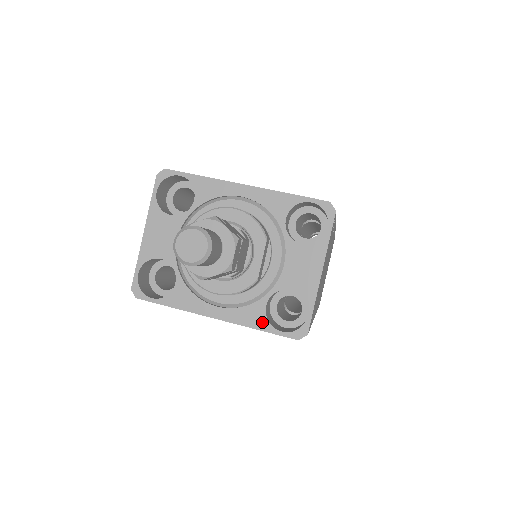
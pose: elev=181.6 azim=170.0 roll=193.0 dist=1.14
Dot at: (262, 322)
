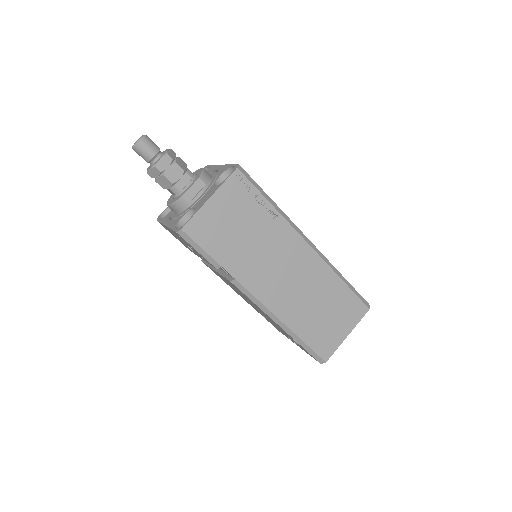
Dot at: (175, 225)
